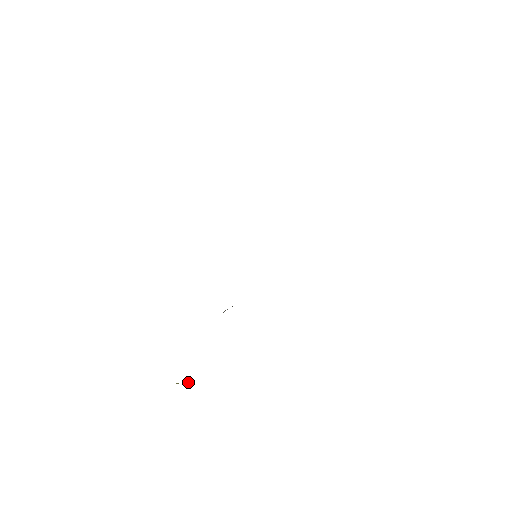
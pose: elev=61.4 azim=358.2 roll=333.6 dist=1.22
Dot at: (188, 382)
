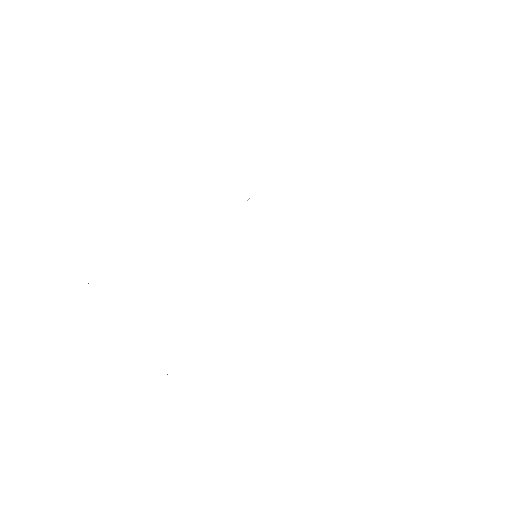
Dot at: occluded
